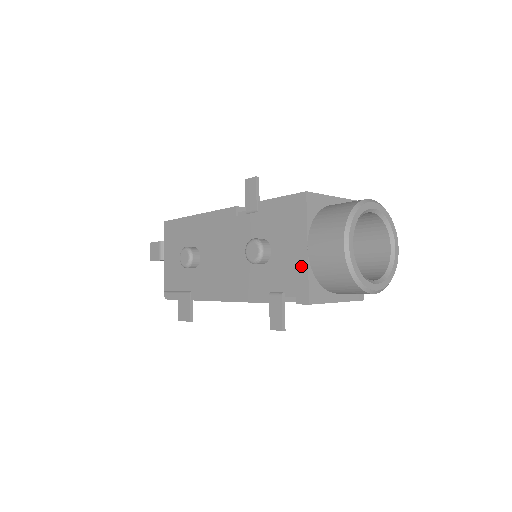
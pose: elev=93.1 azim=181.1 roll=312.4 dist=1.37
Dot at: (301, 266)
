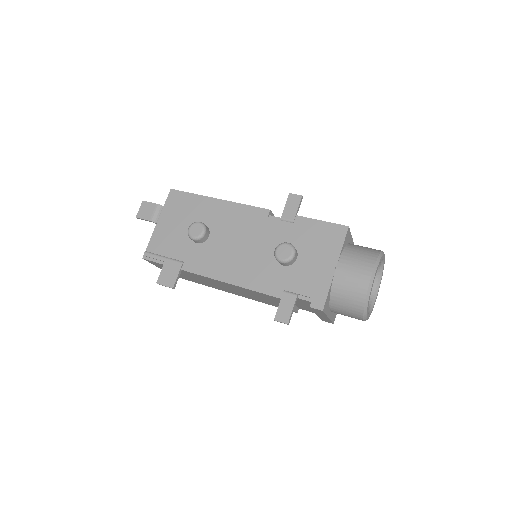
Dot at: (325, 279)
